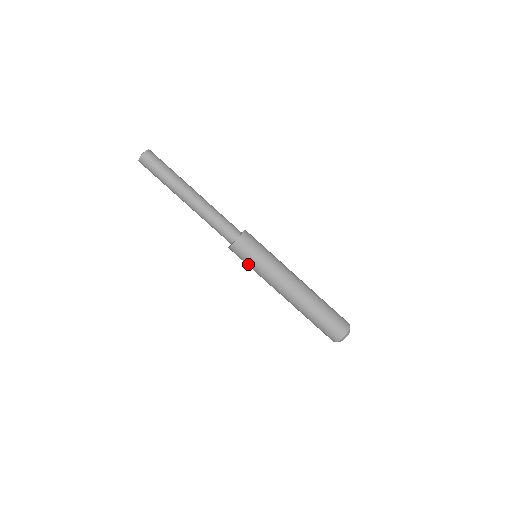
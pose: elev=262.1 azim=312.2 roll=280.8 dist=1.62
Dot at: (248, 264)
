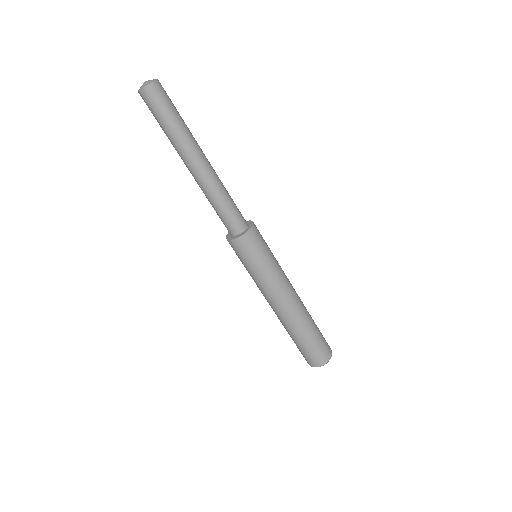
Dot at: (242, 263)
